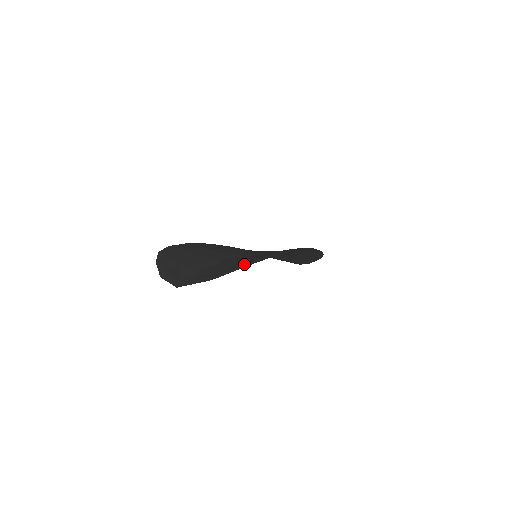
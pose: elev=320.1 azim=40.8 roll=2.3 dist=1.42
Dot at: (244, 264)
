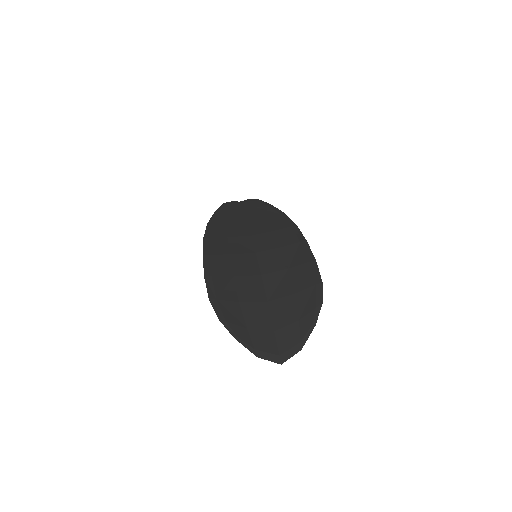
Dot at: (311, 318)
